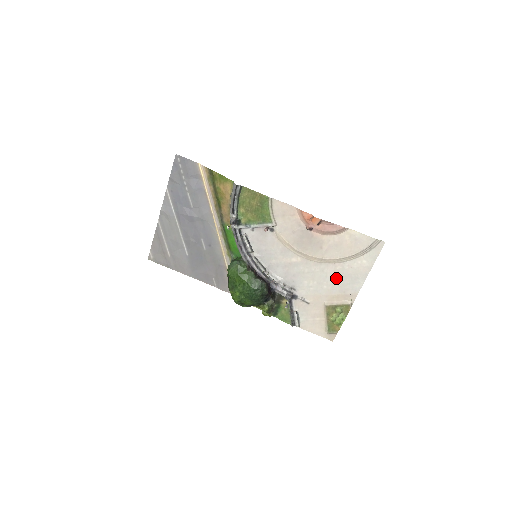
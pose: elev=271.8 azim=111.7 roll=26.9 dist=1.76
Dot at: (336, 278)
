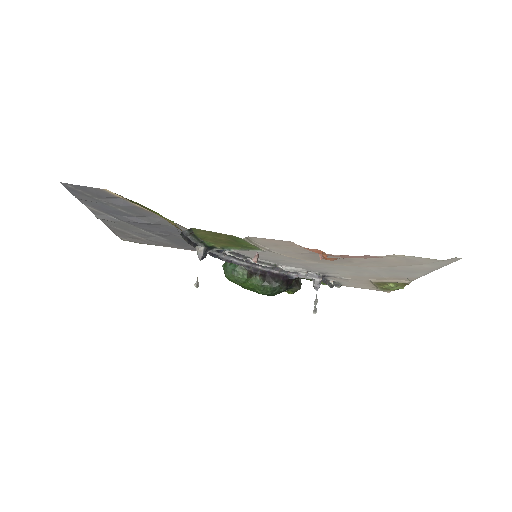
Dot at: (382, 271)
